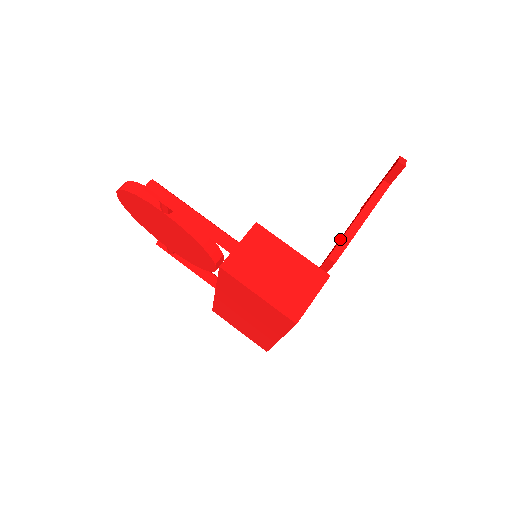
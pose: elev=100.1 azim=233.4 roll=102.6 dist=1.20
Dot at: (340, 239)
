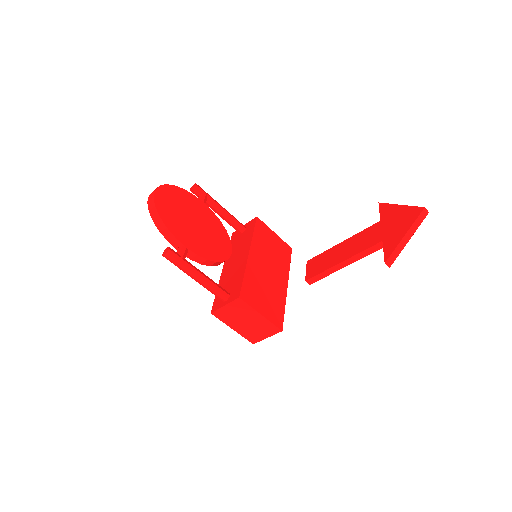
Dot at: (323, 267)
